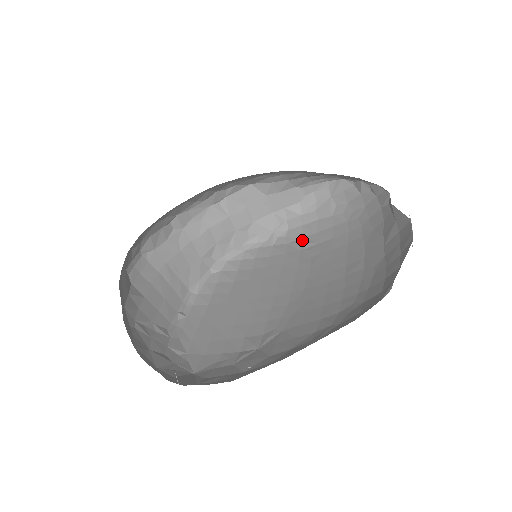
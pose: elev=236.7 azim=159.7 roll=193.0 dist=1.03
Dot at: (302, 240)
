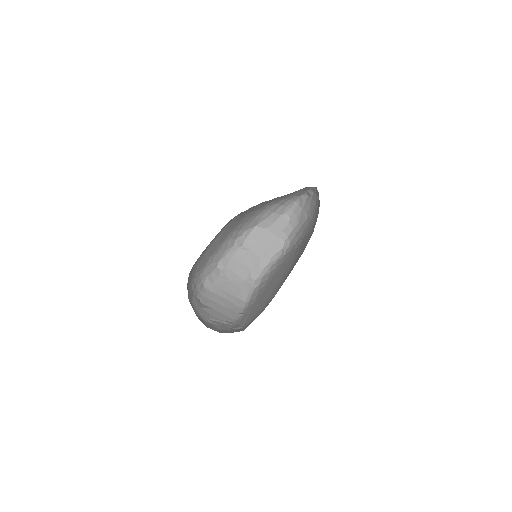
Dot at: (297, 242)
